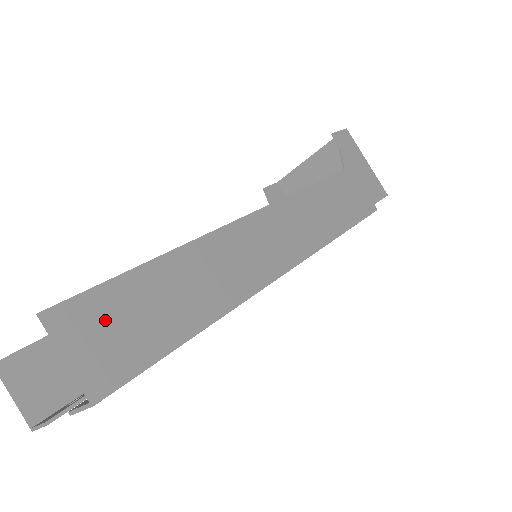
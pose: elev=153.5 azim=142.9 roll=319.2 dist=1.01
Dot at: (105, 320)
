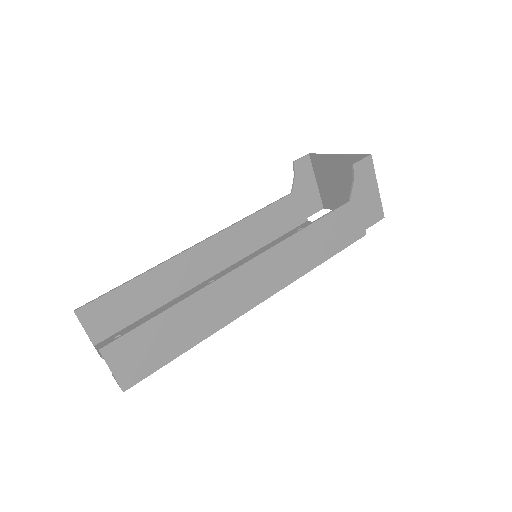
Dot at: (134, 349)
